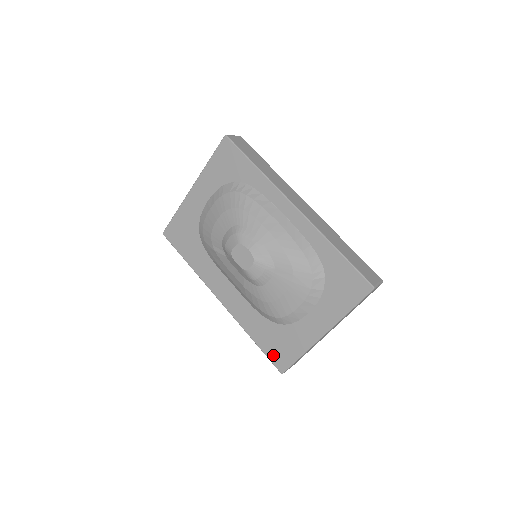
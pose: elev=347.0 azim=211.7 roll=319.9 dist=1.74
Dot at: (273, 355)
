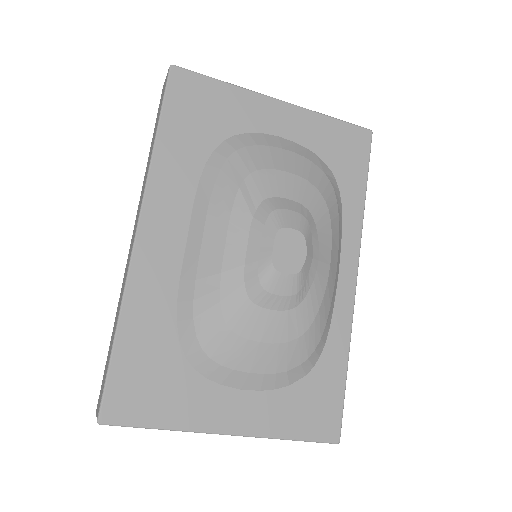
Dot at: (121, 385)
